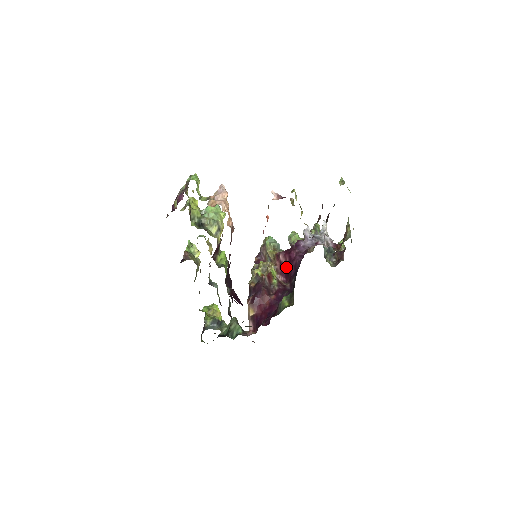
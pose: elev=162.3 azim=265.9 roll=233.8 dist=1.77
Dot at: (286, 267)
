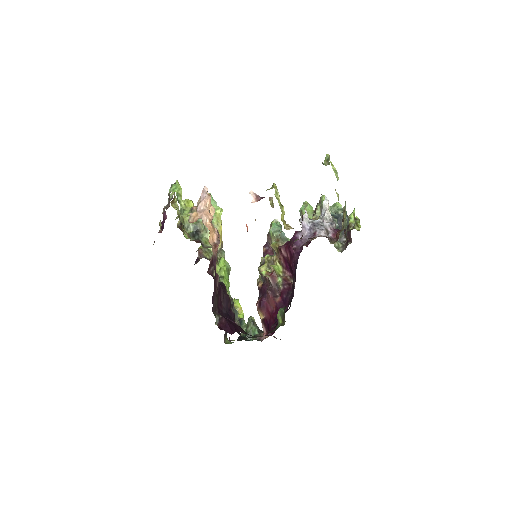
Dot at: (288, 263)
